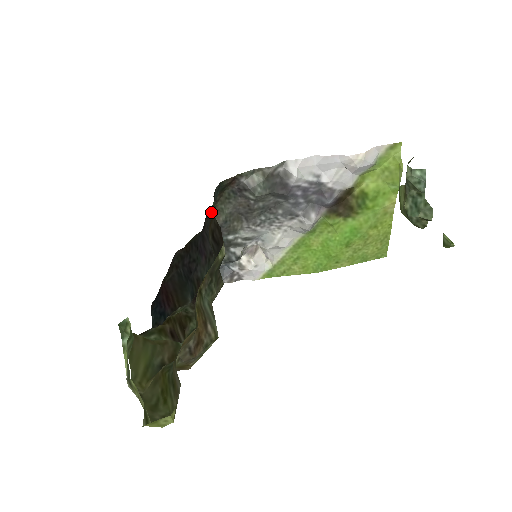
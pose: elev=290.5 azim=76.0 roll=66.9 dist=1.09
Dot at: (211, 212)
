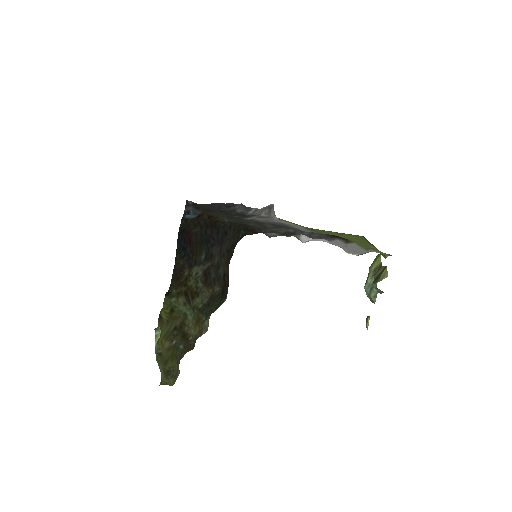
Dot at: (233, 236)
